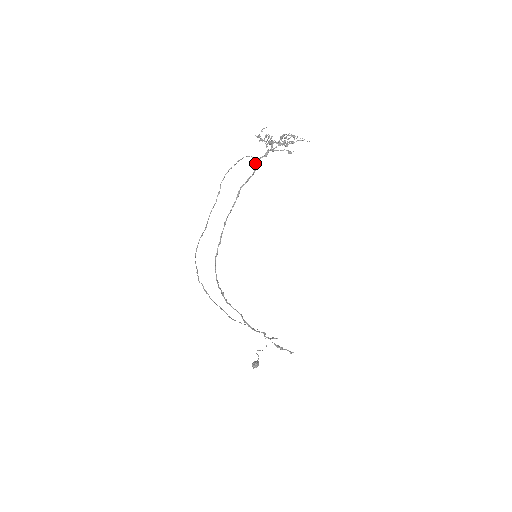
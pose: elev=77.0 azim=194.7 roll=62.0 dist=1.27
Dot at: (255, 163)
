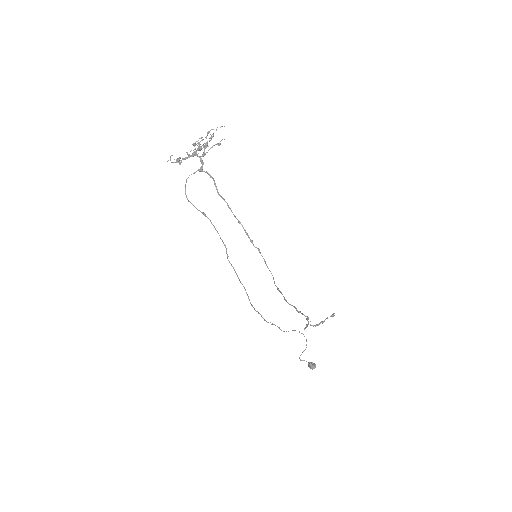
Dot at: occluded
